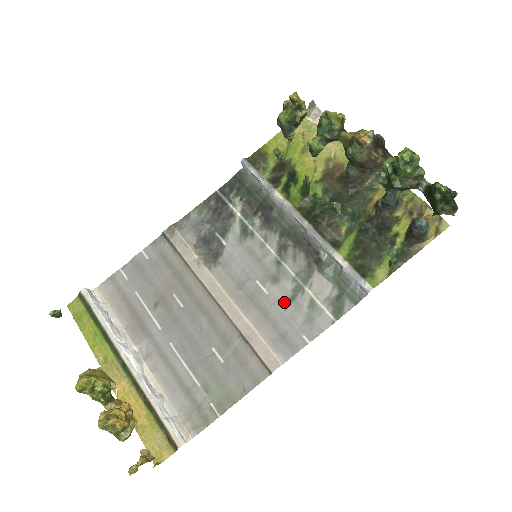
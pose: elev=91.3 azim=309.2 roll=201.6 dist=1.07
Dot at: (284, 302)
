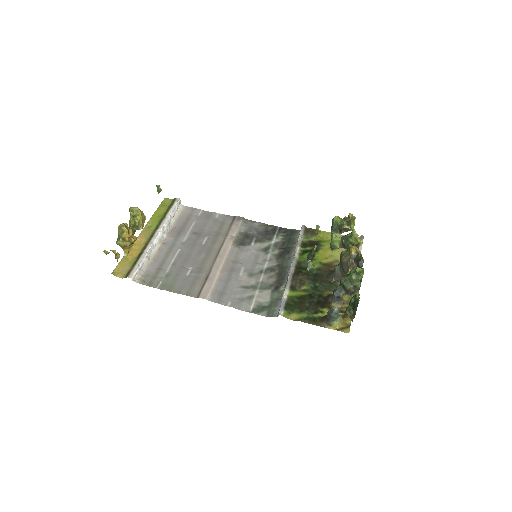
Dot at: (242, 285)
